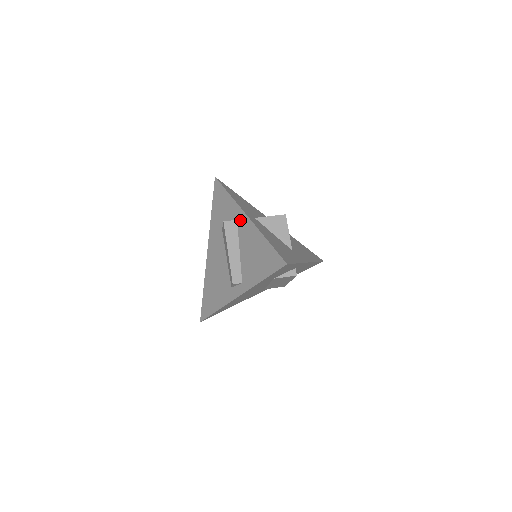
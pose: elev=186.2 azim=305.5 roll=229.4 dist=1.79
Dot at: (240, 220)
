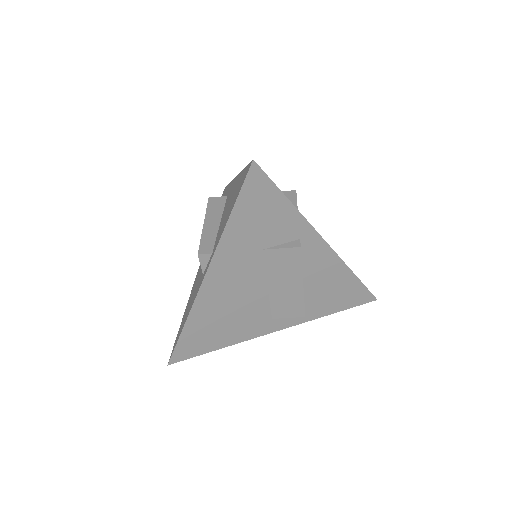
Dot at: (229, 191)
